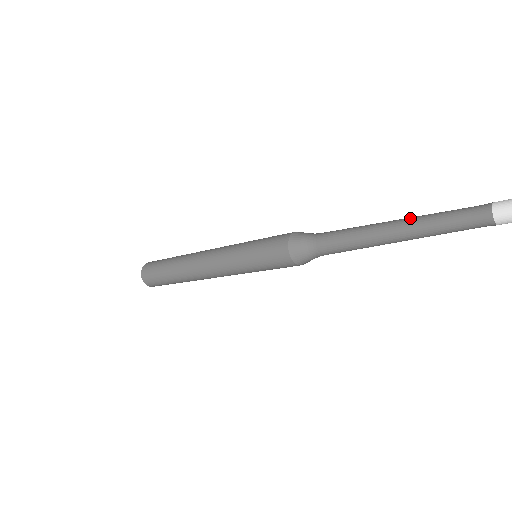
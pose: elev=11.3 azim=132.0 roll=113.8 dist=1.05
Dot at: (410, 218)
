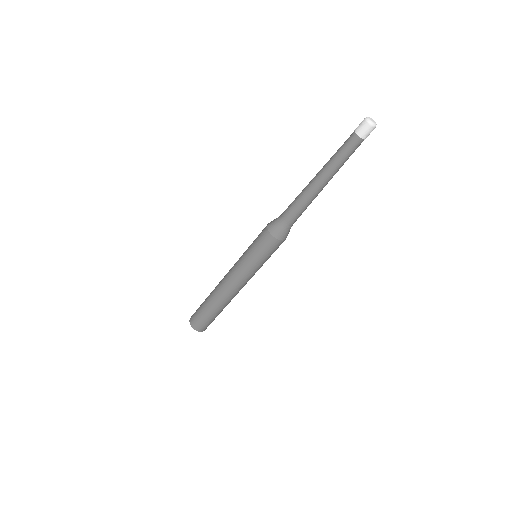
Dot at: occluded
